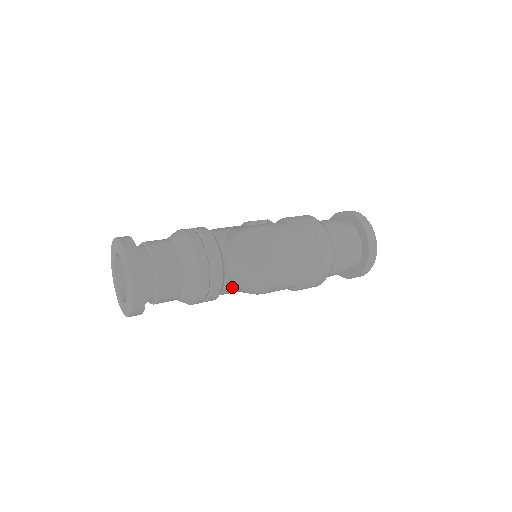
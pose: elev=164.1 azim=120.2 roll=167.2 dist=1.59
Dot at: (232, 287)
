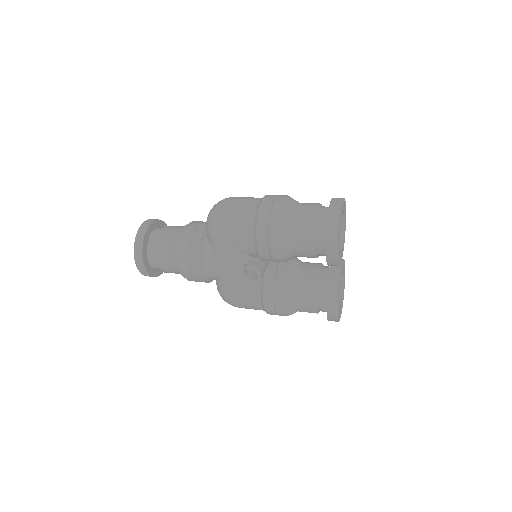
Dot at: (211, 247)
